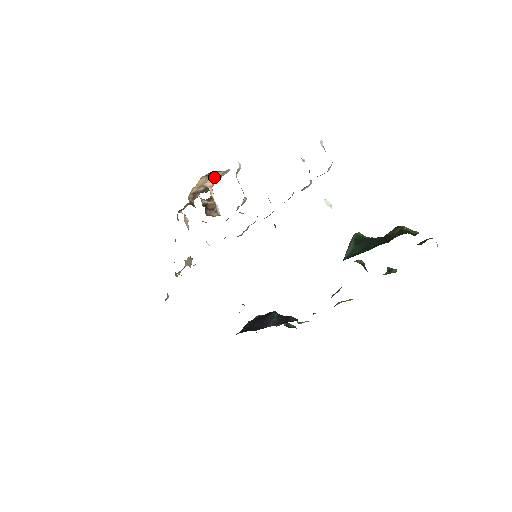
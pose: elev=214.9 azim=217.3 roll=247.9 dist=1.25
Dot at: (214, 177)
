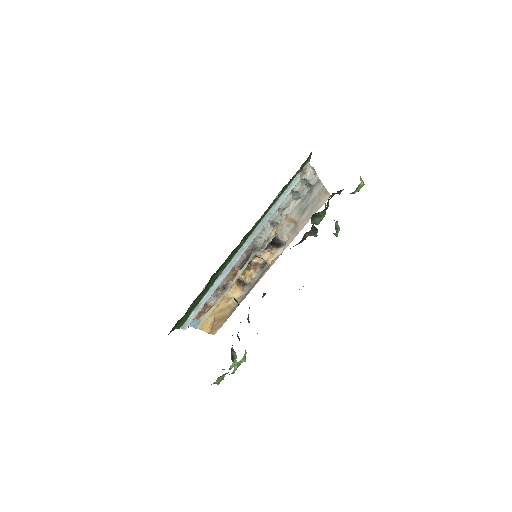
Dot at: (272, 254)
